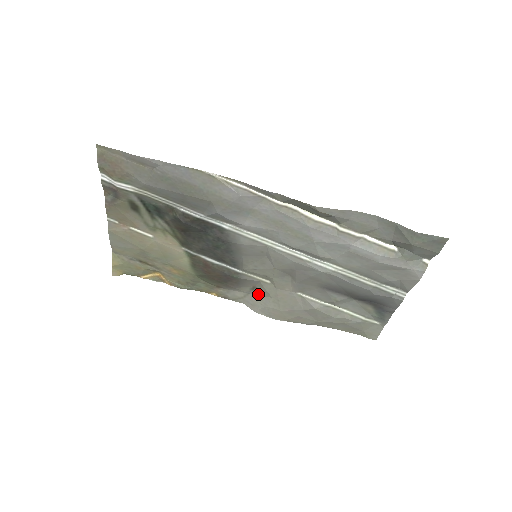
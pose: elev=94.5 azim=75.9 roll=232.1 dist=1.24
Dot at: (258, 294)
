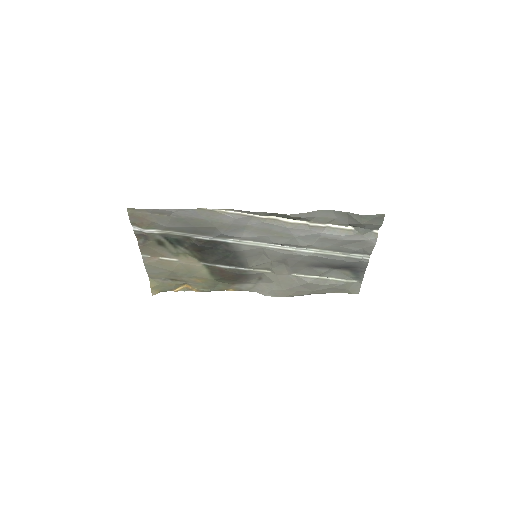
Dot at: (264, 282)
